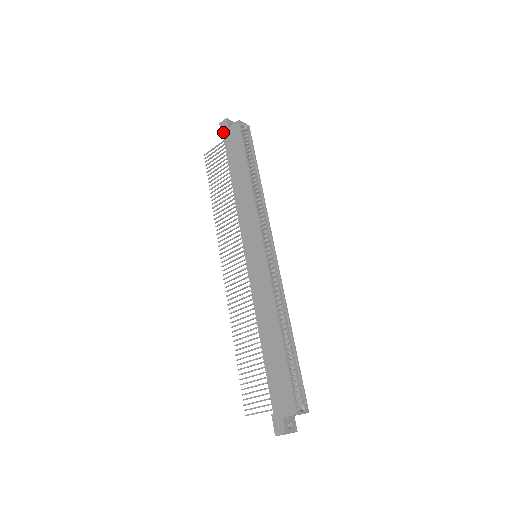
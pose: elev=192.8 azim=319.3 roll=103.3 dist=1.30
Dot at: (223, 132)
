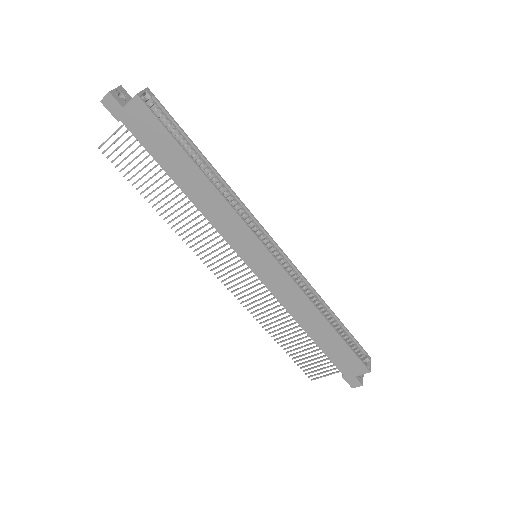
Dot at: (117, 115)
